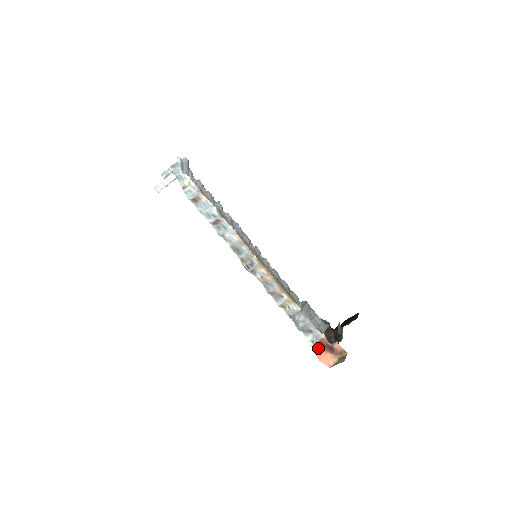
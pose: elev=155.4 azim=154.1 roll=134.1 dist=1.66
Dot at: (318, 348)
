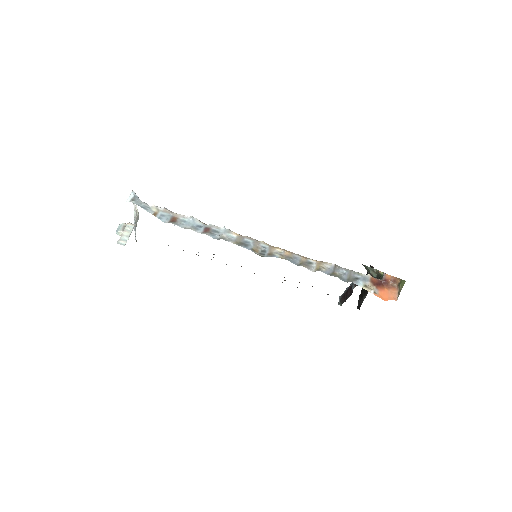
Dot at: (374, 290)
